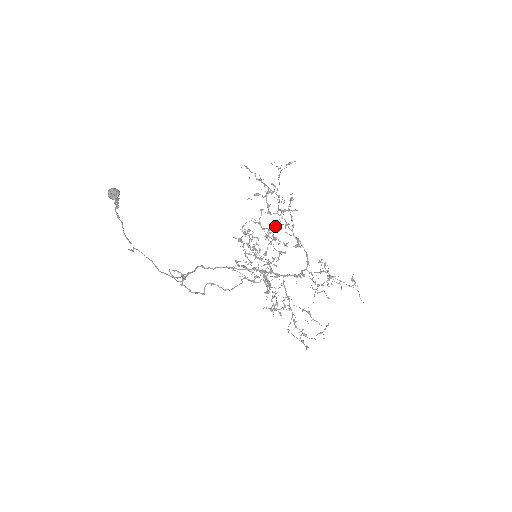
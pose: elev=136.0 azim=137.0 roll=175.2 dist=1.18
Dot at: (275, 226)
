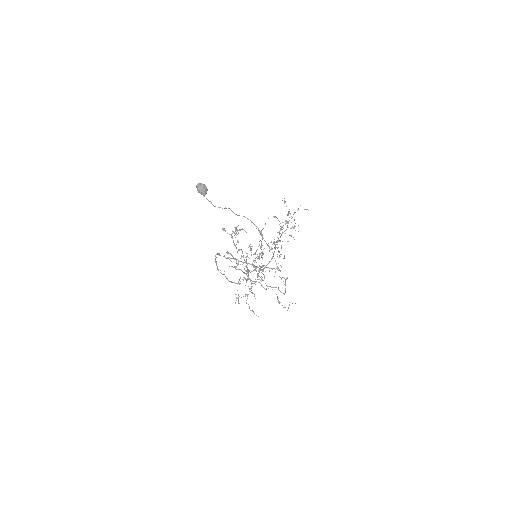
Dot at: occluded
